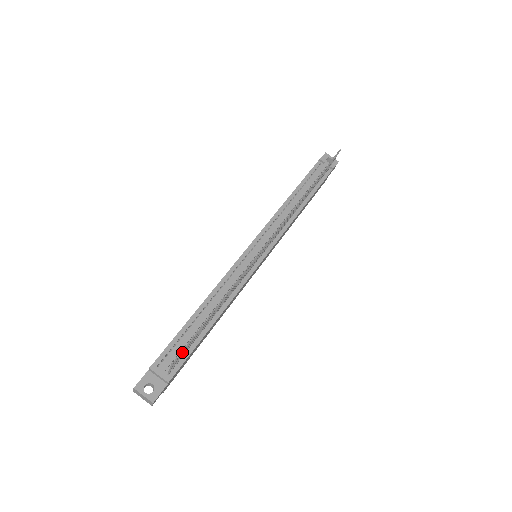
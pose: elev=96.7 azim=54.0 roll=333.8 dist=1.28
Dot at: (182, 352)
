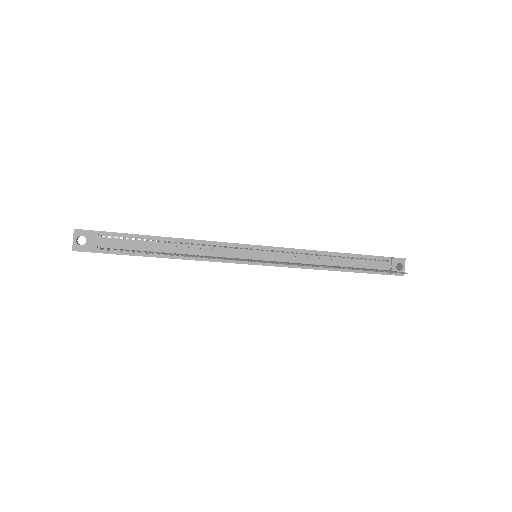
Dot at: (120, 249)
